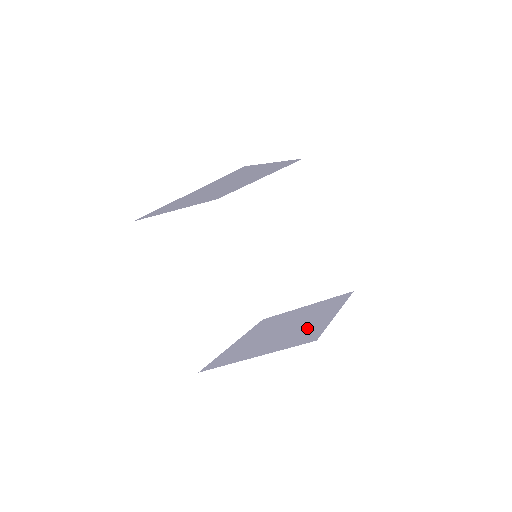
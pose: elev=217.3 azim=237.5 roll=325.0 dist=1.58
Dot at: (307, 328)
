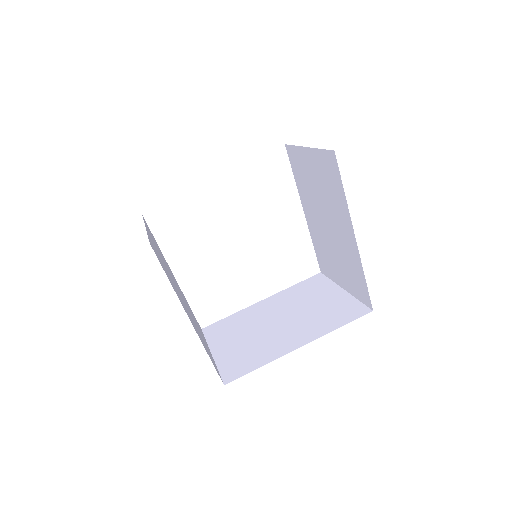
Dot at: (263, 349)
